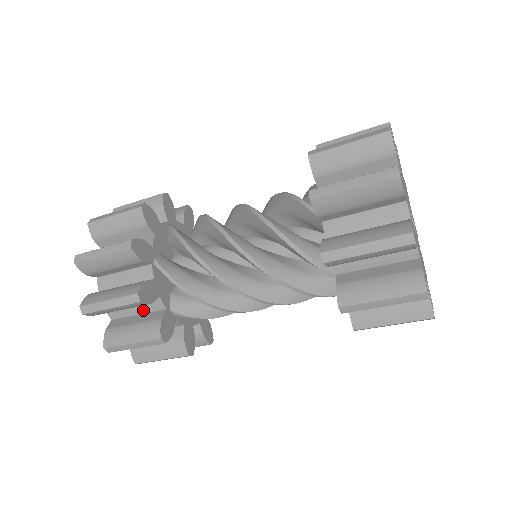
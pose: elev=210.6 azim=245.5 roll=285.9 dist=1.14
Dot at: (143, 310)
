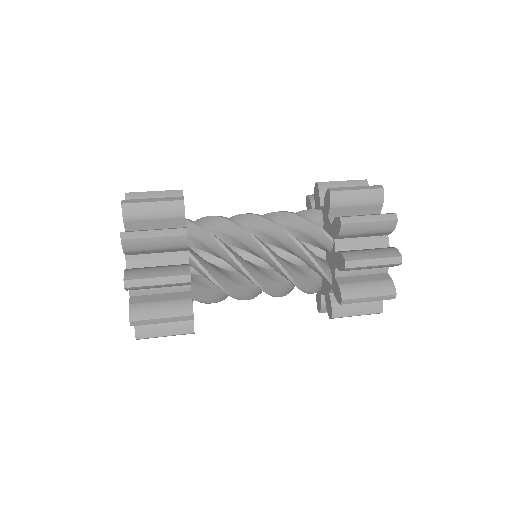
Dot at: occluded
